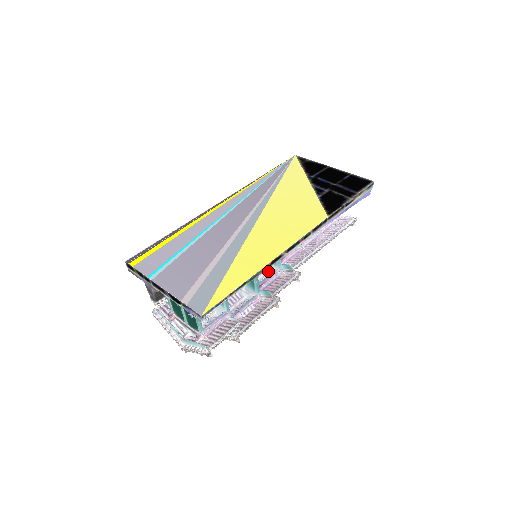
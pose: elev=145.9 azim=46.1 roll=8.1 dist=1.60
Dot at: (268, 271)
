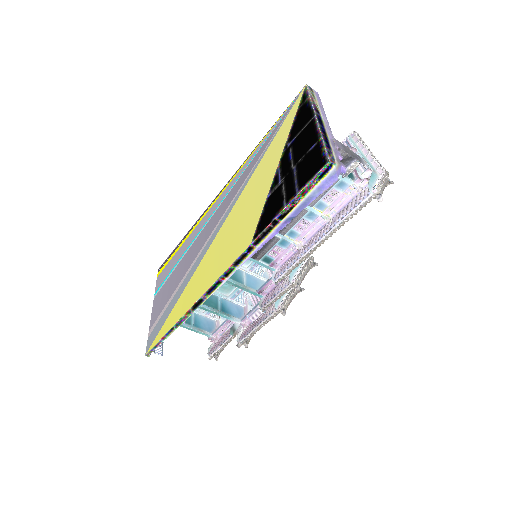
Dot at: occluded
